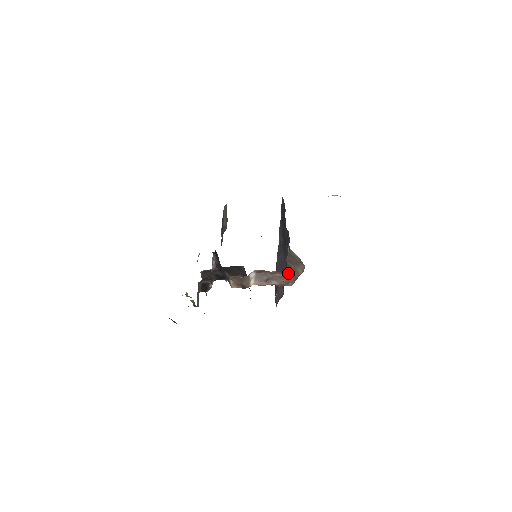
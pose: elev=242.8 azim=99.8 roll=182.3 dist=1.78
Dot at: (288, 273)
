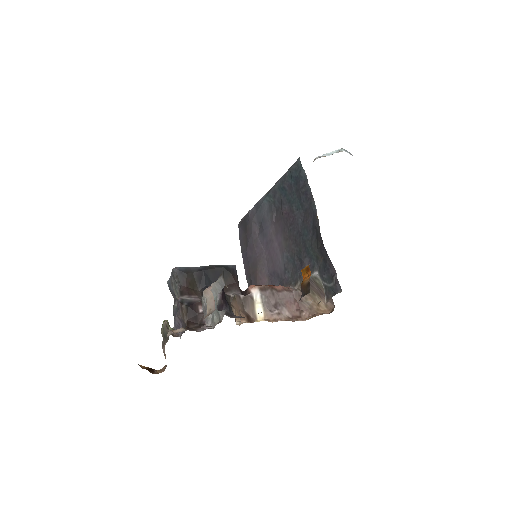
Dot at: (299, 295)
